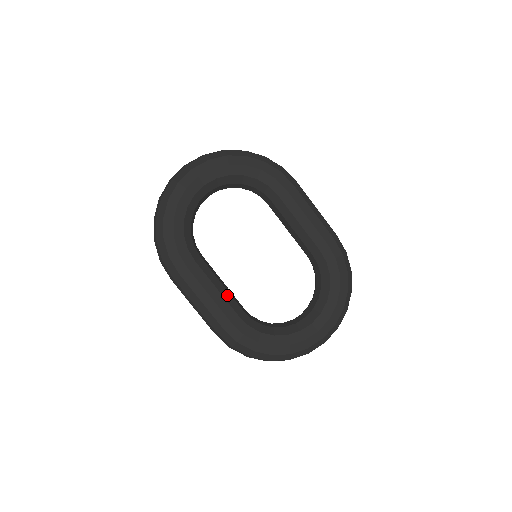
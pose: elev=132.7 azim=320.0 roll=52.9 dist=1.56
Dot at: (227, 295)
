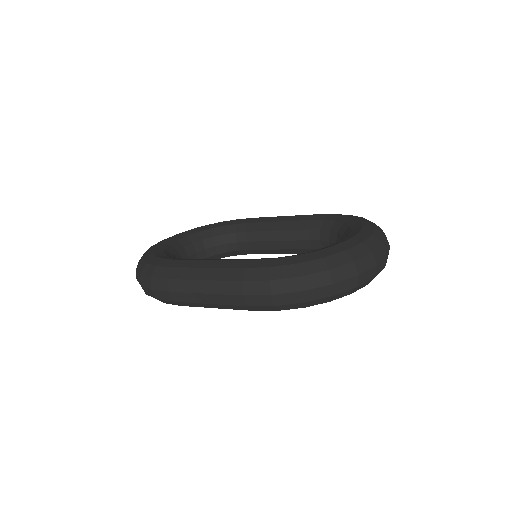
Dot at: occluded
